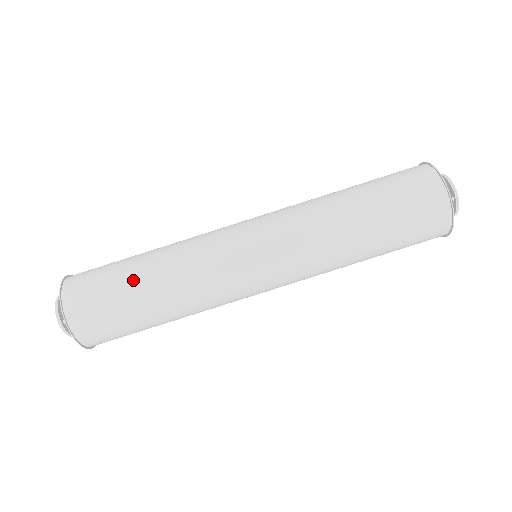
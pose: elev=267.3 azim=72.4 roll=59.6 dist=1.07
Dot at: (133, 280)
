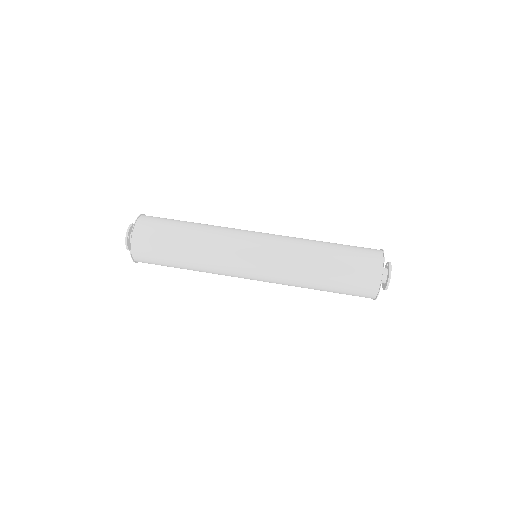
Dot at: (180, 230)
